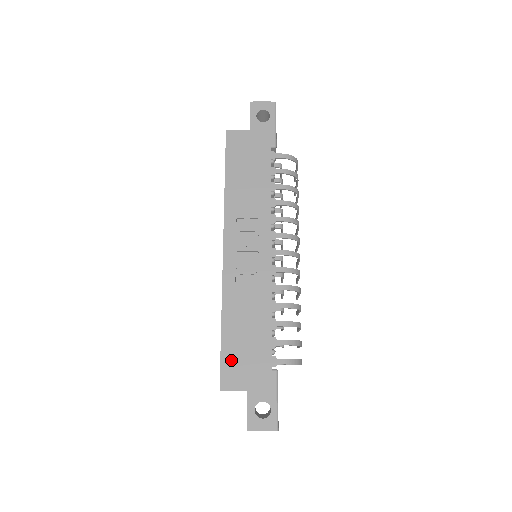
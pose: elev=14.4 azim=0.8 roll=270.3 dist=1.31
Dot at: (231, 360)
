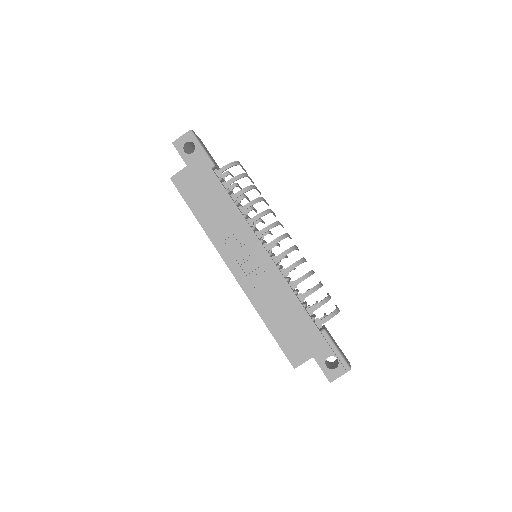
Dot at: (288, 344)
